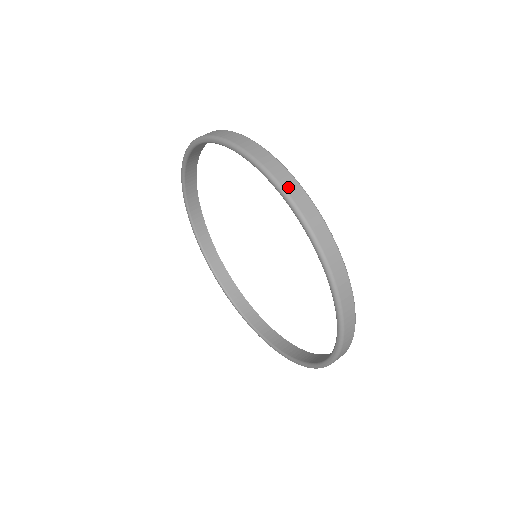
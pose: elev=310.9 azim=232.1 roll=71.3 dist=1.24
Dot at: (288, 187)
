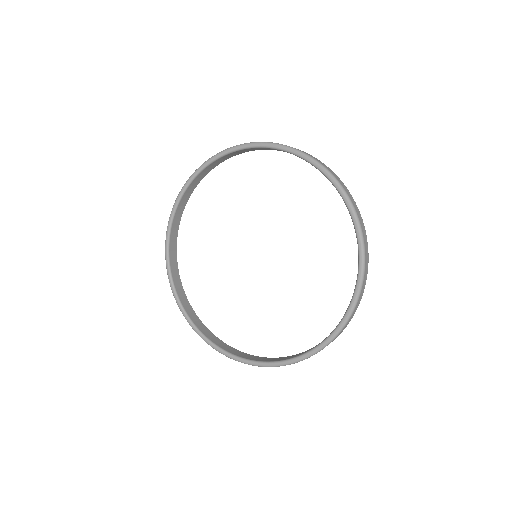
Dot at: (324, 166)
